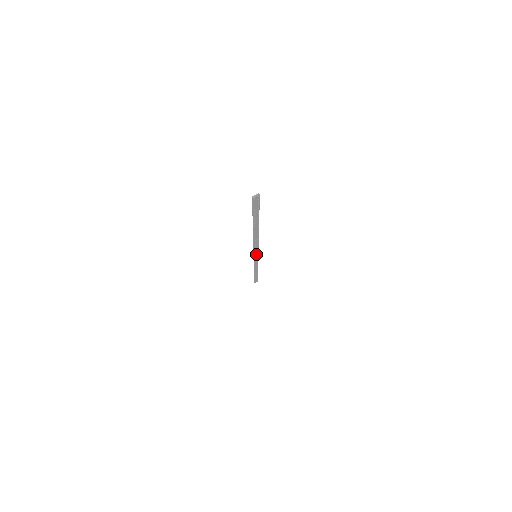
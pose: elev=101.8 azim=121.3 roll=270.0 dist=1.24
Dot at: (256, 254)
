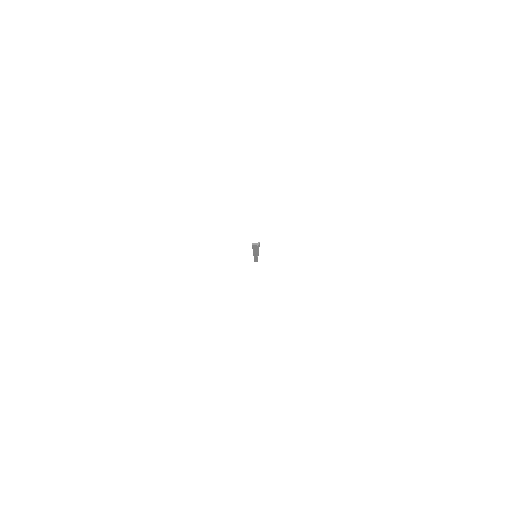
Dot at: (256, 256)
